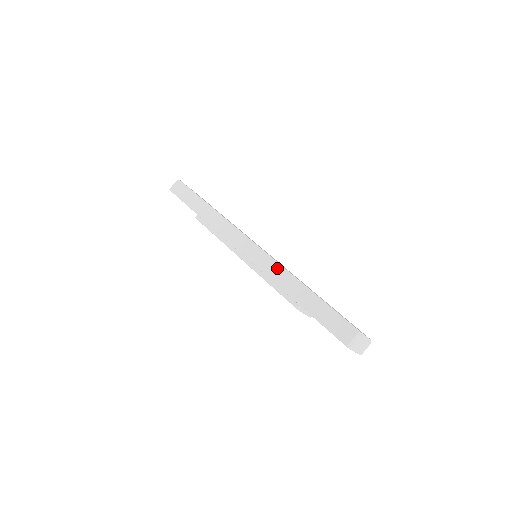
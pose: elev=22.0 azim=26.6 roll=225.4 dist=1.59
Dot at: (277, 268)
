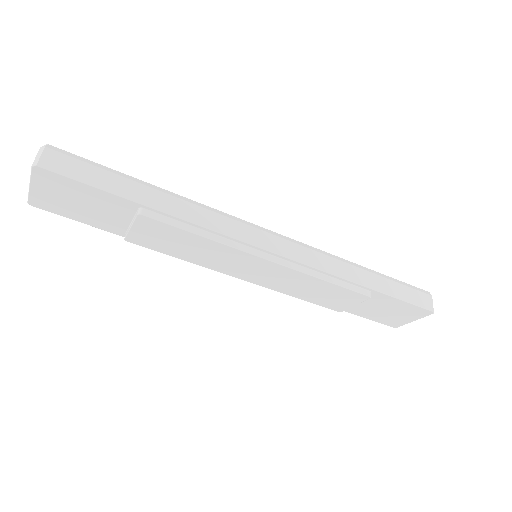
Dot at: (326, 256)
